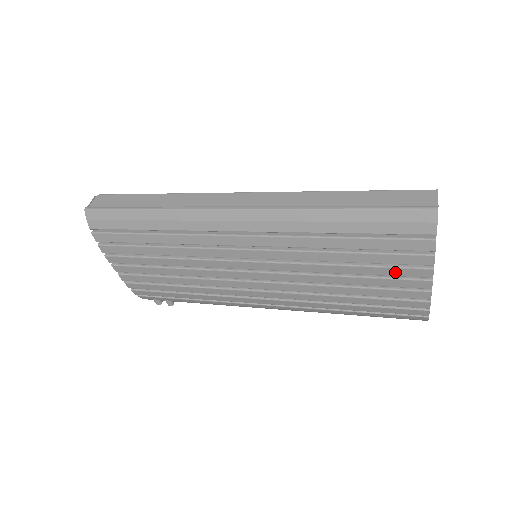
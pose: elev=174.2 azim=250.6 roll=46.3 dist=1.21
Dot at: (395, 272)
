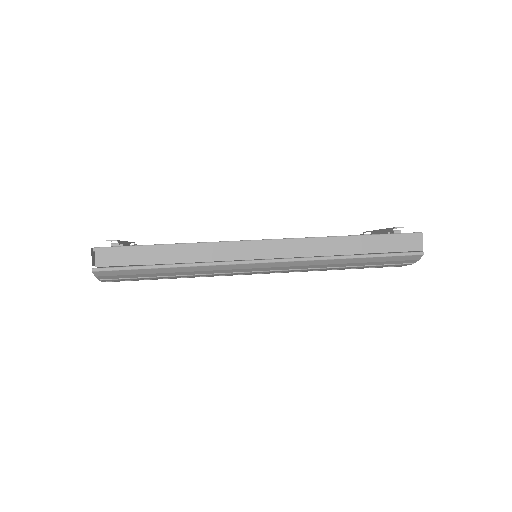
Dot at: occluded
